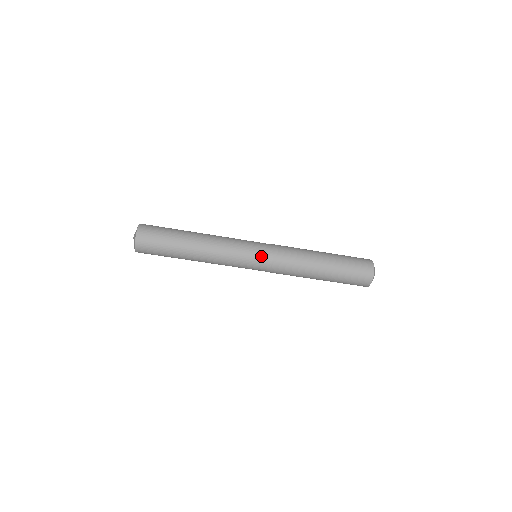
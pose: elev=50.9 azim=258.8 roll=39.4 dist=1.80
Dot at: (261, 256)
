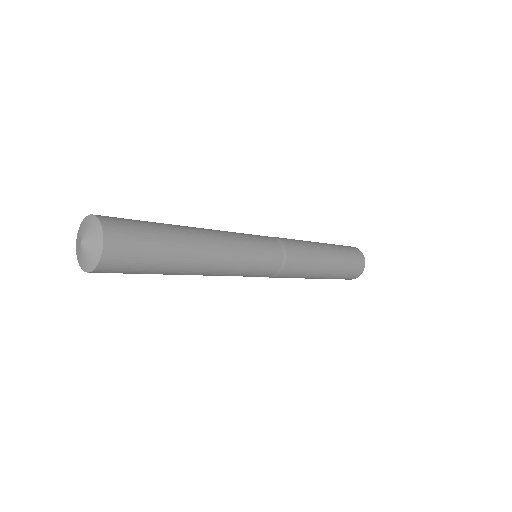
Dot at: (273, 265)
